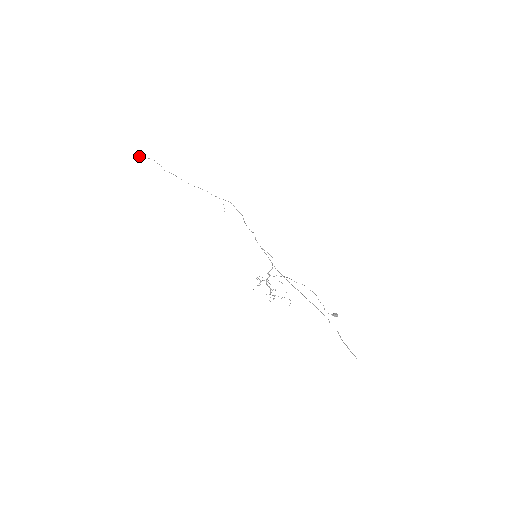
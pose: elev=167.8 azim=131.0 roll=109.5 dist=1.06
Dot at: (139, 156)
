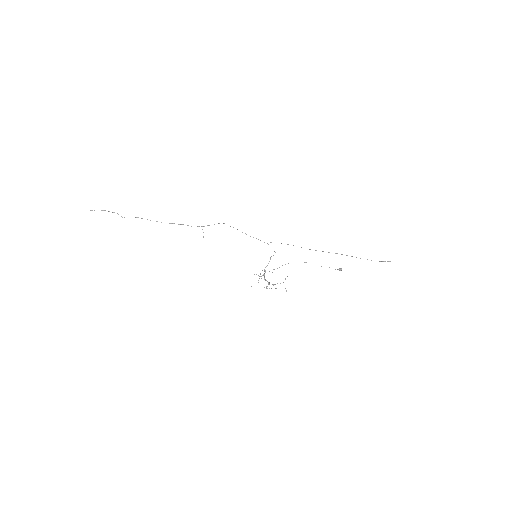
Dot at: occluded
